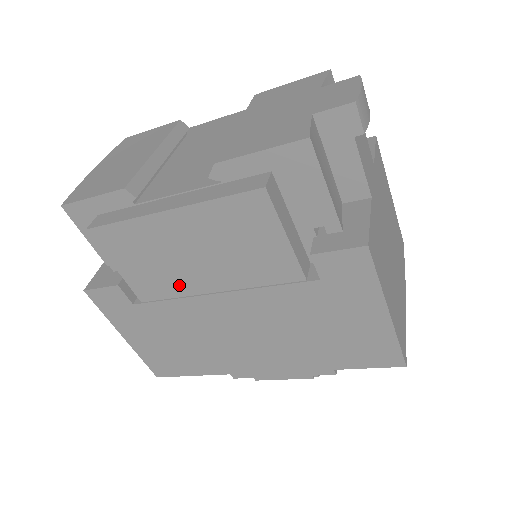
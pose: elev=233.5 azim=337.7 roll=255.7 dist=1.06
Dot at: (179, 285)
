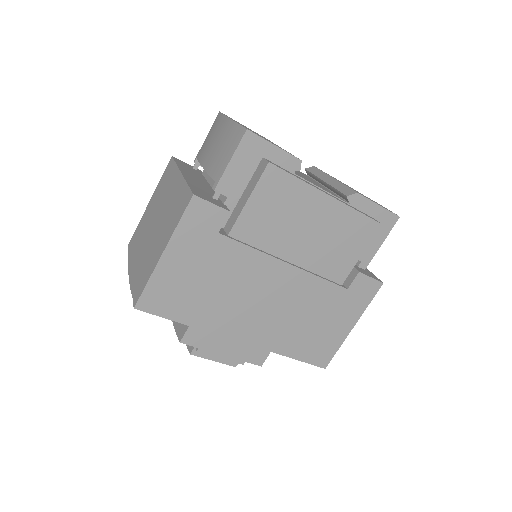
Dot at: (273, 242)
